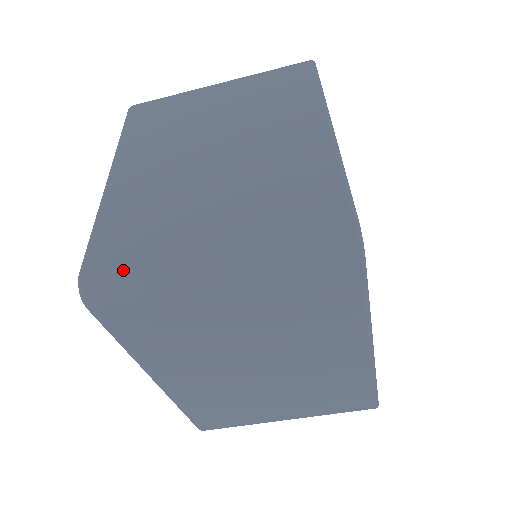
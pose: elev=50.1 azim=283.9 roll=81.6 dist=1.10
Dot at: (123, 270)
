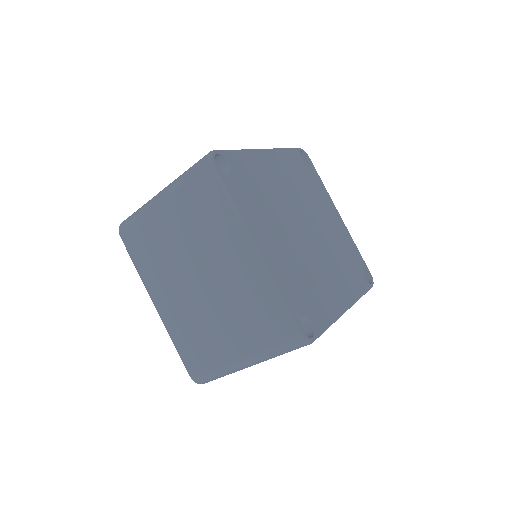
Dot at: (208, 374)
